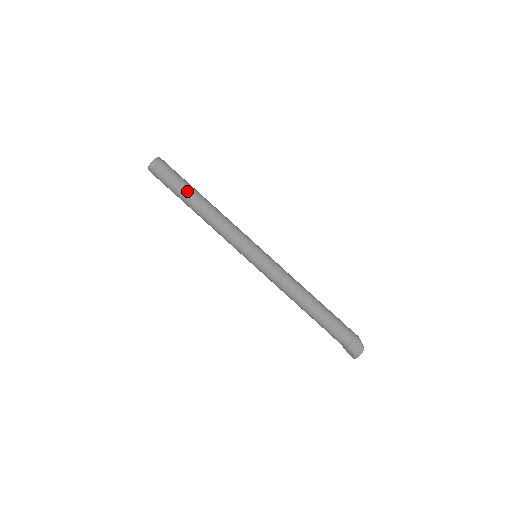
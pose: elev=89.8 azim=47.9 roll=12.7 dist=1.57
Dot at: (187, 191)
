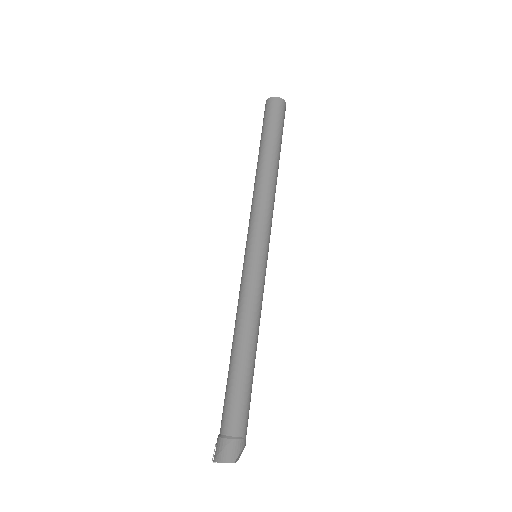
Dot at: (273, 143)
